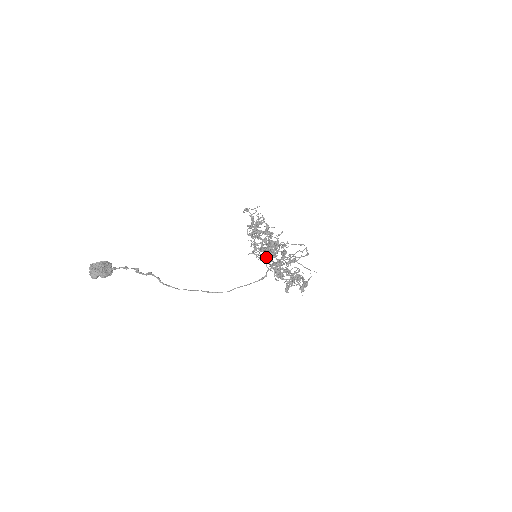
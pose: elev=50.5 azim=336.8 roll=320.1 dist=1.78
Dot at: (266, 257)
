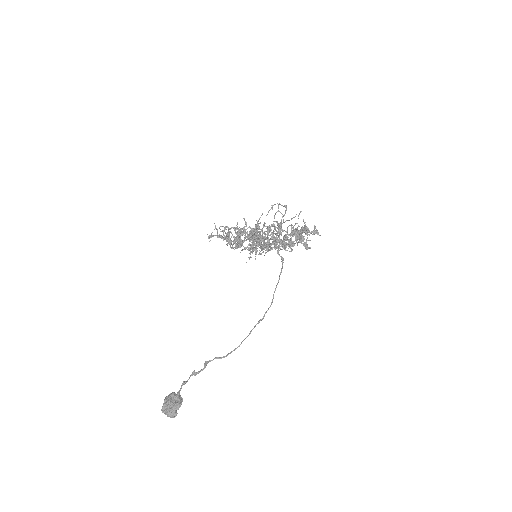
Dot at: (263, 247)
